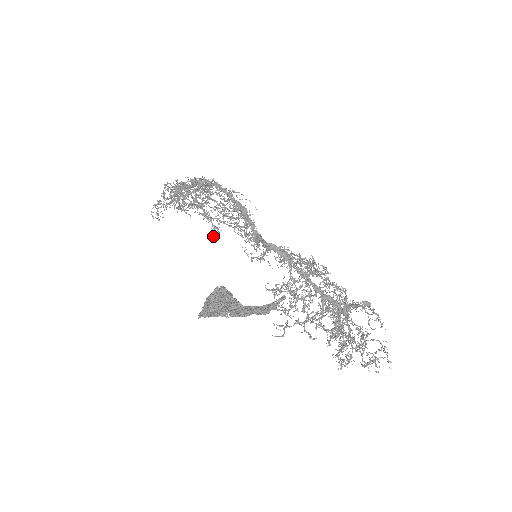
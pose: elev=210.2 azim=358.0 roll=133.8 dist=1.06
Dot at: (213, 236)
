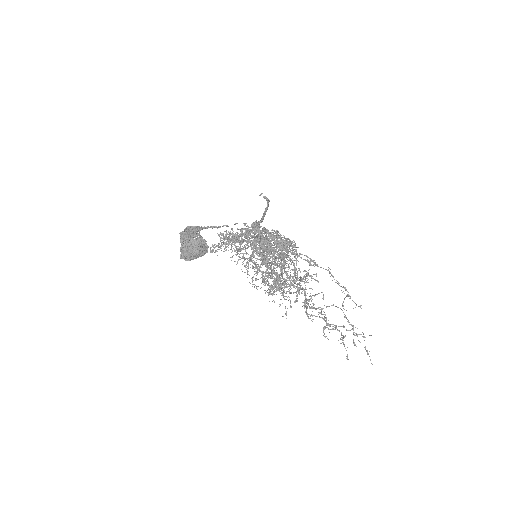
Dot at: occluded
